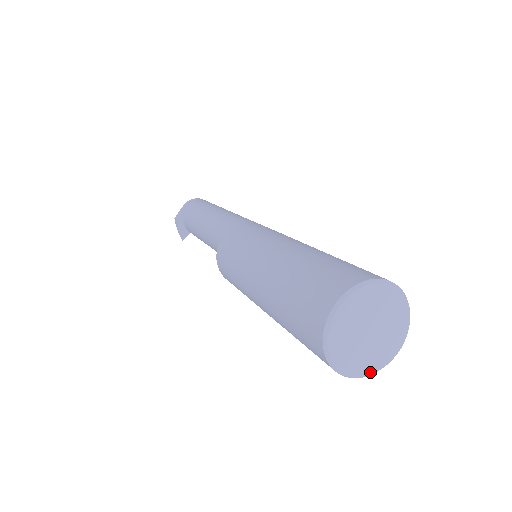
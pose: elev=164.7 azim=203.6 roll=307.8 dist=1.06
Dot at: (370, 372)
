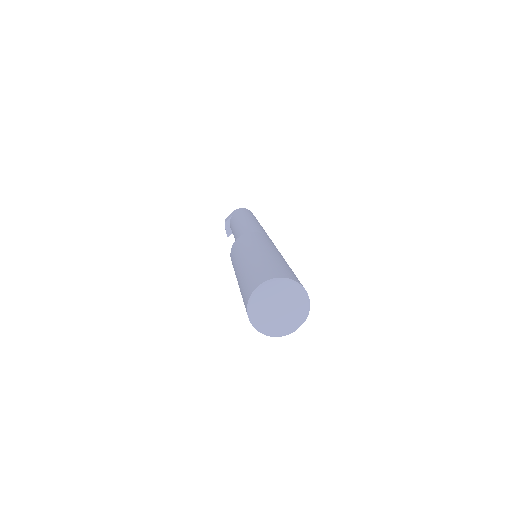
Dot at: (277, 334)
